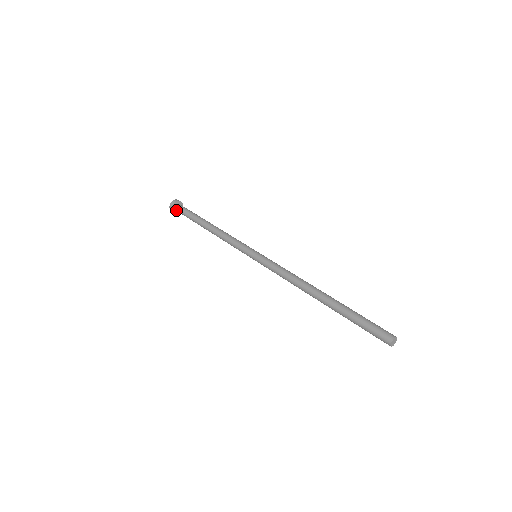
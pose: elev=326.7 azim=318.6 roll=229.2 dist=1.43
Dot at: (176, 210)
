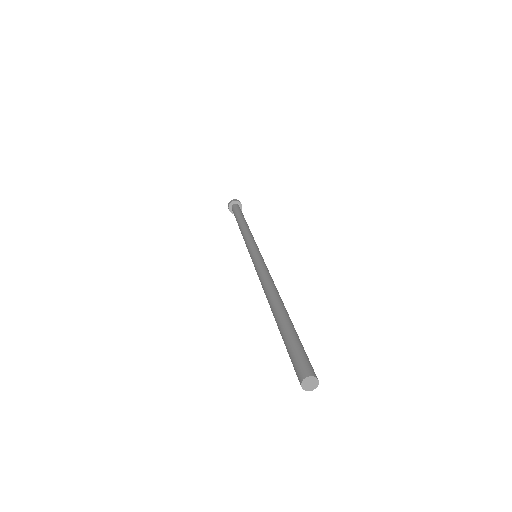
Dot at: occluded
